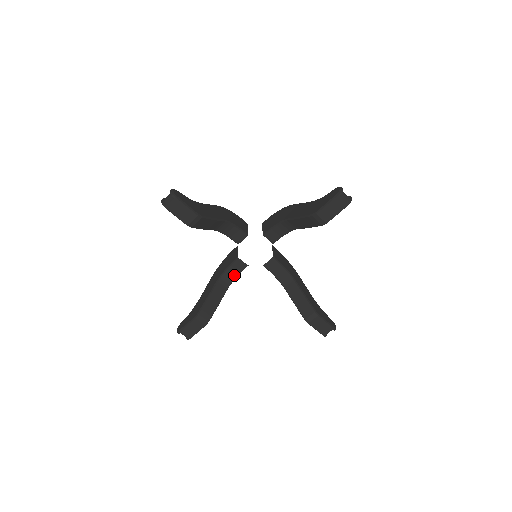
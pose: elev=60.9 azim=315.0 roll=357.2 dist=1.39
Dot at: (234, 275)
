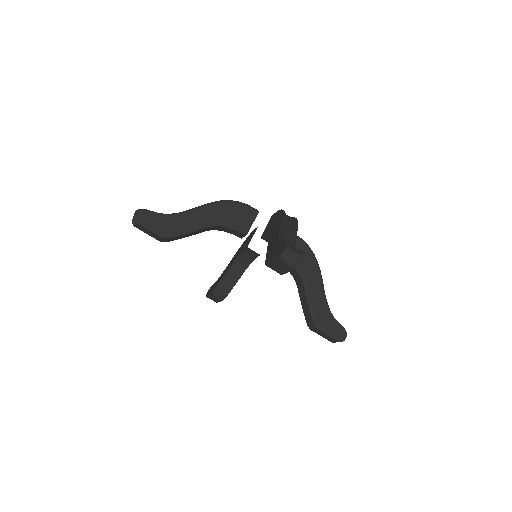
Dot at: (250, 259)
